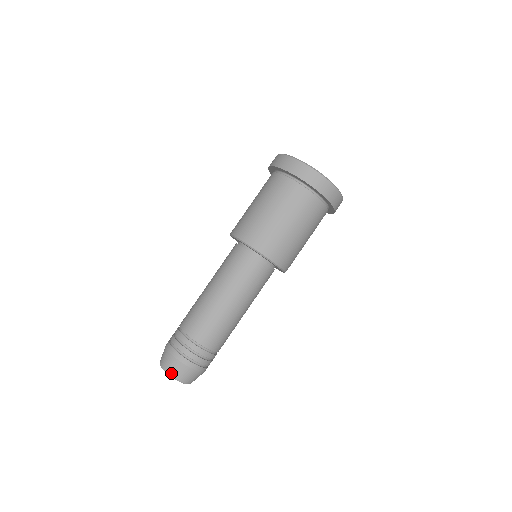
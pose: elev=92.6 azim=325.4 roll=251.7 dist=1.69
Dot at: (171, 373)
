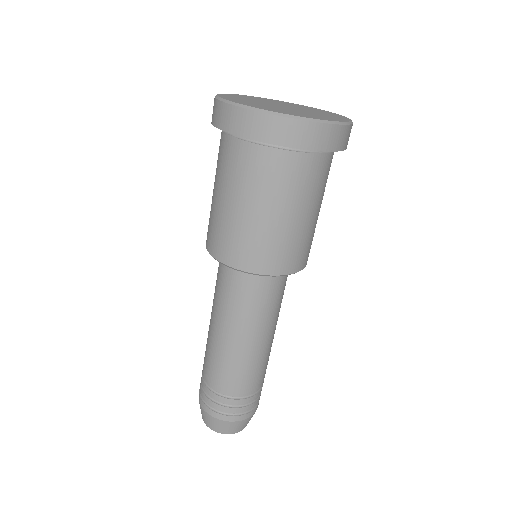
Dot at: (202, 418)
